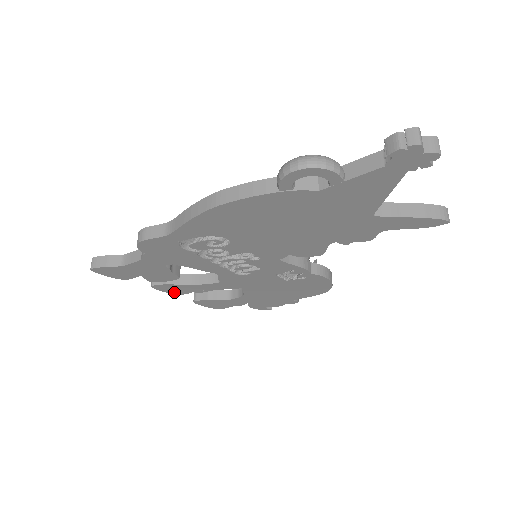
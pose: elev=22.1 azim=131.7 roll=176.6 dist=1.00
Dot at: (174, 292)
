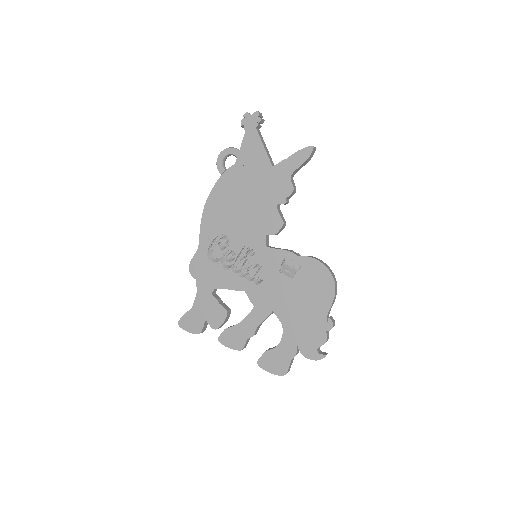
Dot at: (236, 346)
